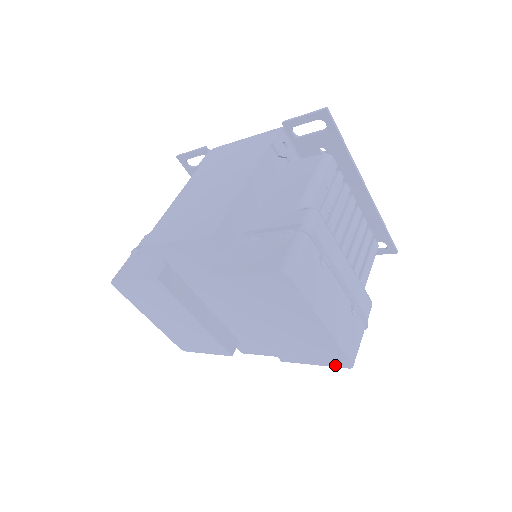
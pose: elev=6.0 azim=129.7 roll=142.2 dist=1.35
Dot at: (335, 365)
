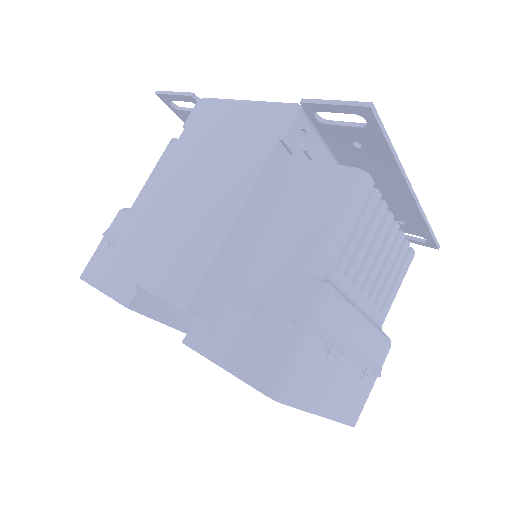
Dot at: occluded
